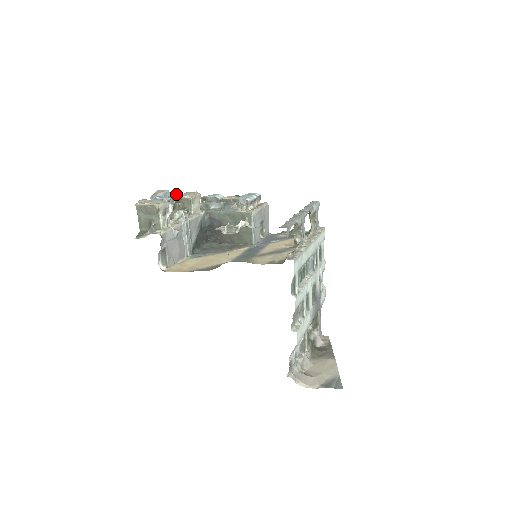
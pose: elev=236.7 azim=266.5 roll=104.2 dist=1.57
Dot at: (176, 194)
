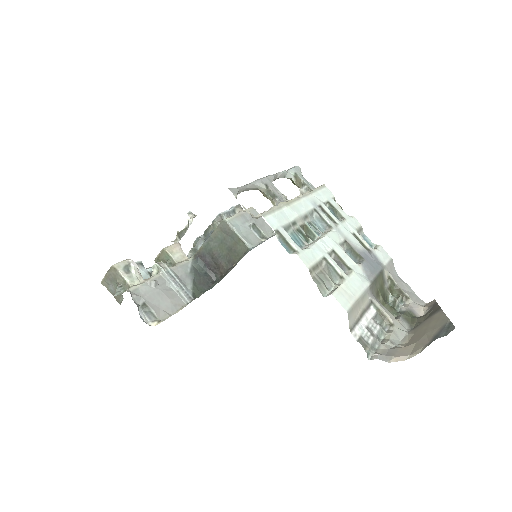
Dot at: occluded
